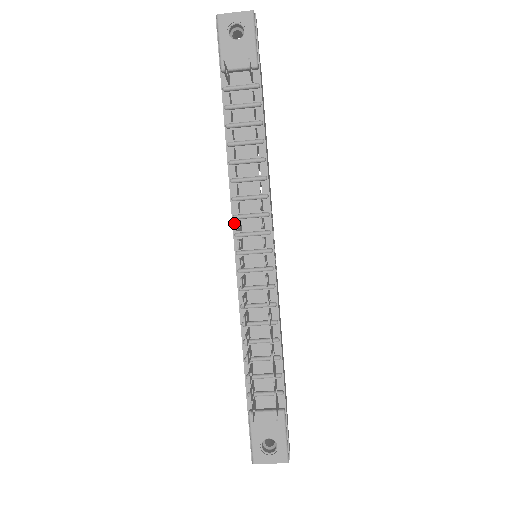
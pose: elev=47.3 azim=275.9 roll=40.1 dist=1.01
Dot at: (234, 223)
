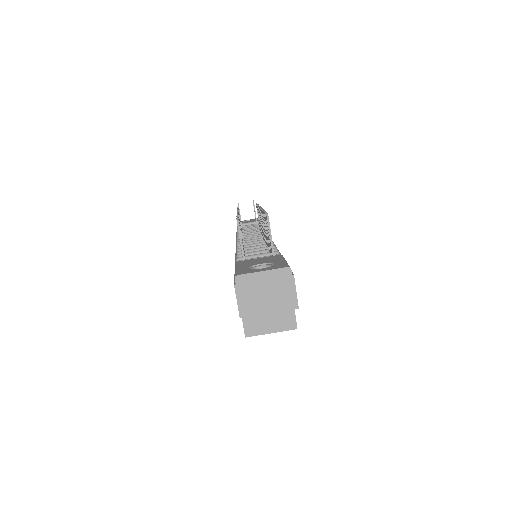
Dot at: occluded
